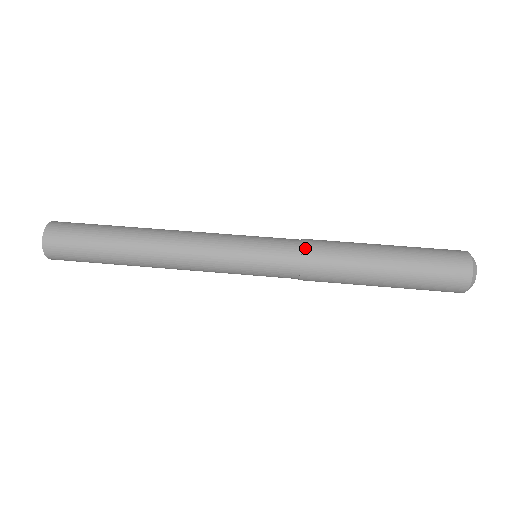
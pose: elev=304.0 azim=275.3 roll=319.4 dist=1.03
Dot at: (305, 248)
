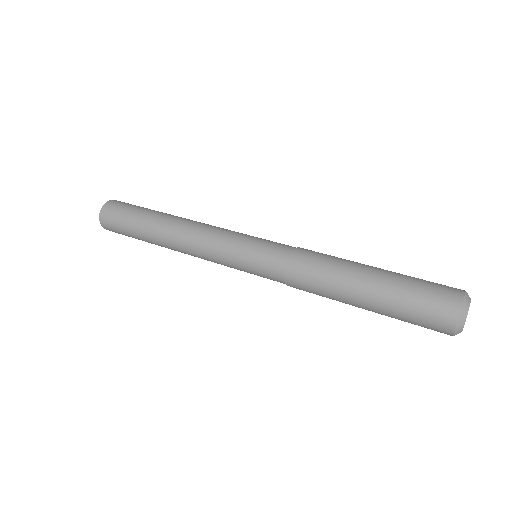
Dot at: (296, 251)
